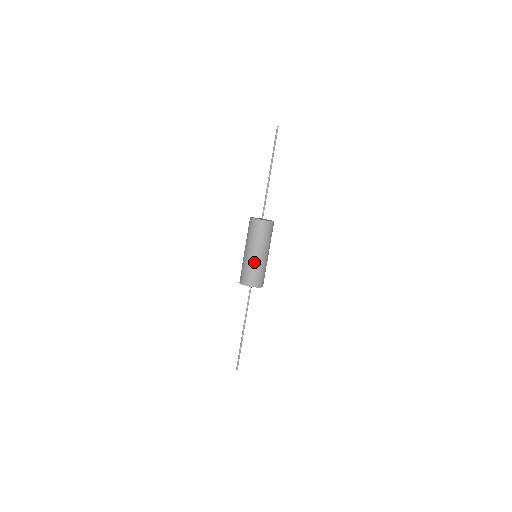
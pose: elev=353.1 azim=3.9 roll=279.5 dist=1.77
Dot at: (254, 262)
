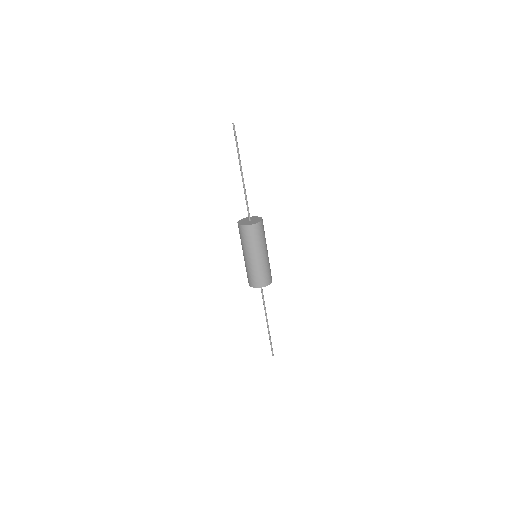
Dot at: (264, 263)
